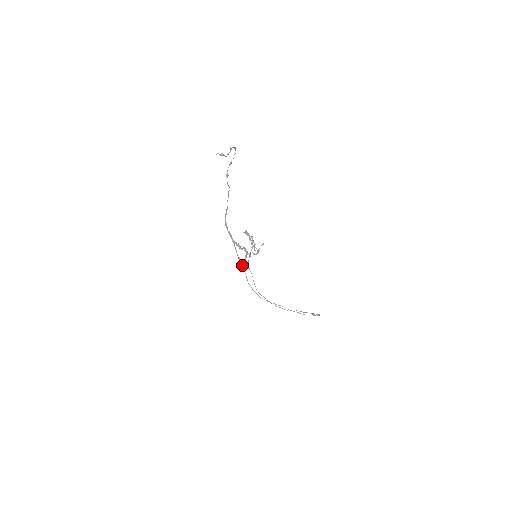
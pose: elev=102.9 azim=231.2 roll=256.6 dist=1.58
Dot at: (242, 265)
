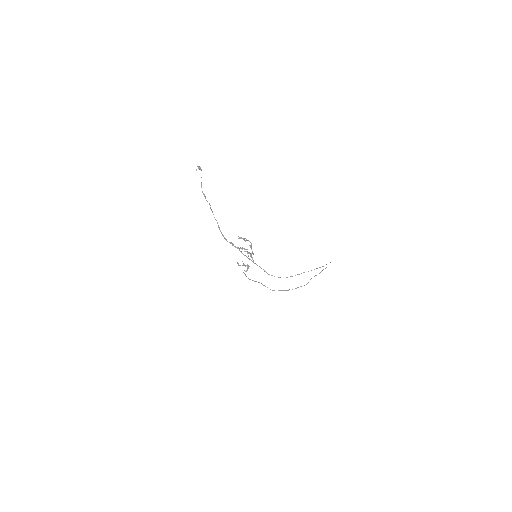
Dot at: (255, 263)
